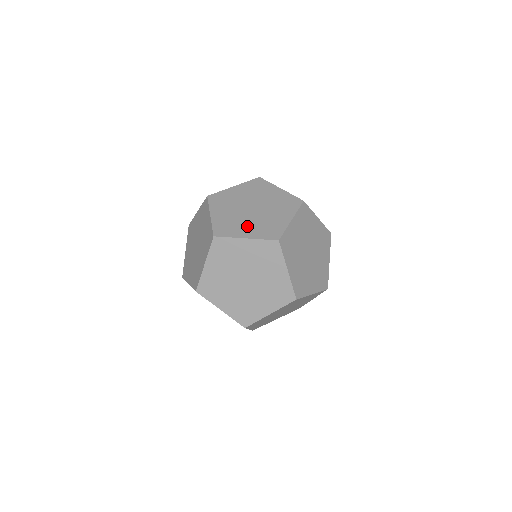
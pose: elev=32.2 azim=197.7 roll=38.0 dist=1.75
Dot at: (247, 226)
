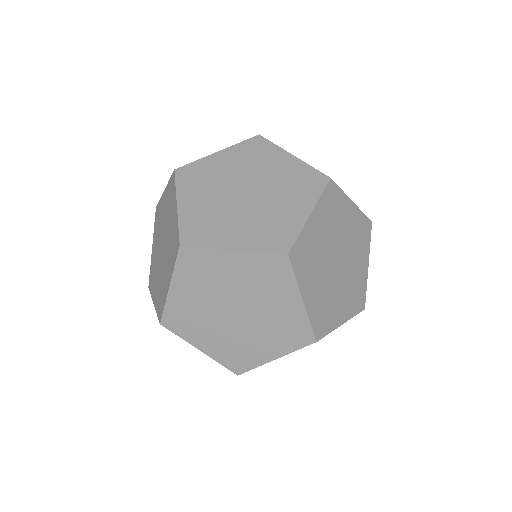
Dot at: (340, 301)
